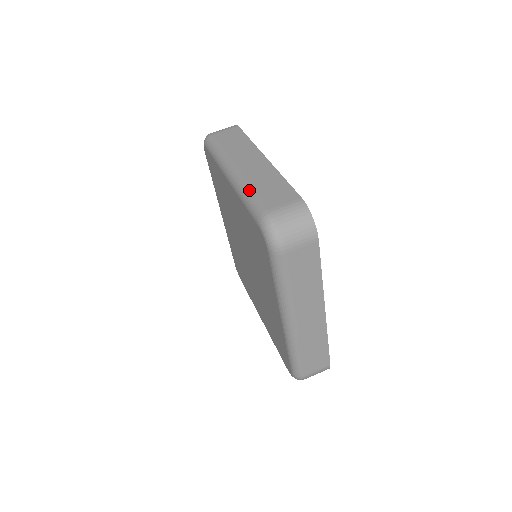
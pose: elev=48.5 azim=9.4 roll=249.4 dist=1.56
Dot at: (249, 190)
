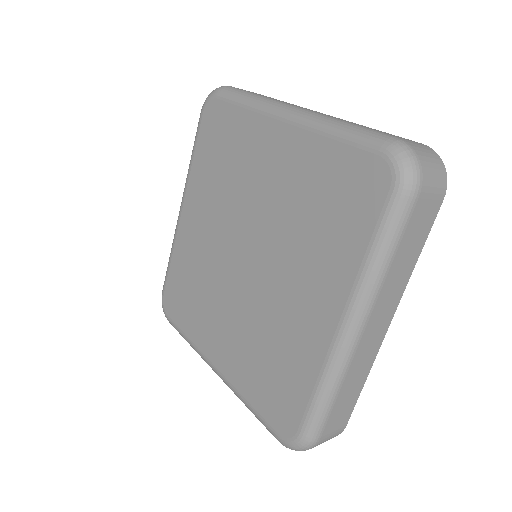
Dot at: (344, 121)
